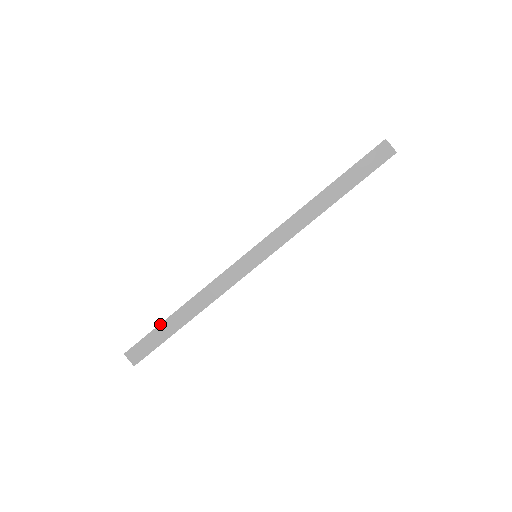
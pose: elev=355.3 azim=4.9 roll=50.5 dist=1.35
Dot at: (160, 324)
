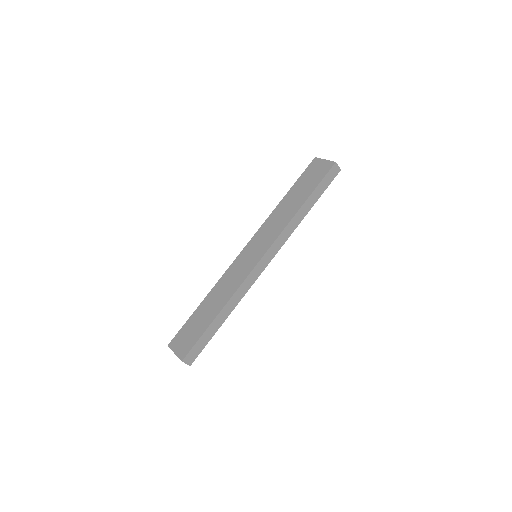
Dot at: (206, 329)
